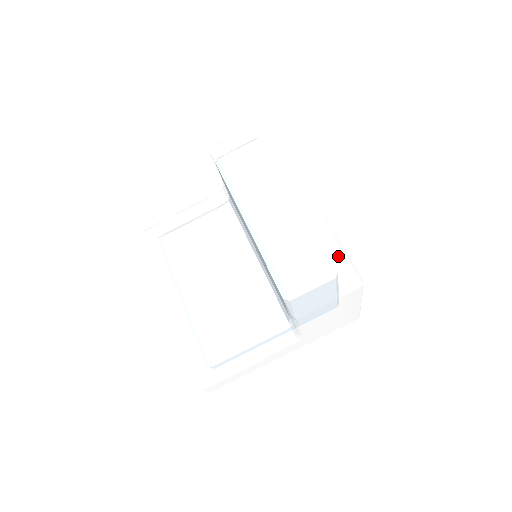
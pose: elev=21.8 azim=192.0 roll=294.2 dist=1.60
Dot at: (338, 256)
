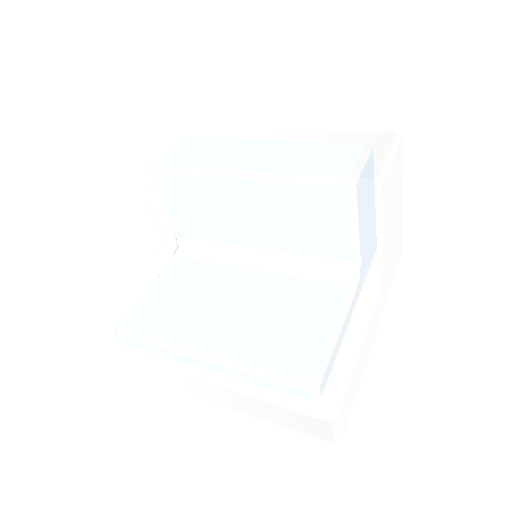
Dot at: (355, 134)
